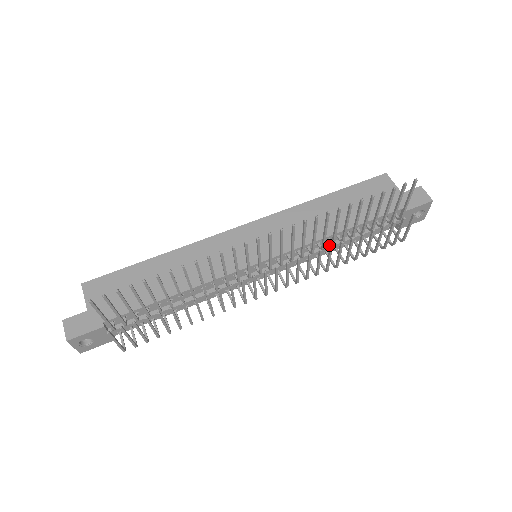
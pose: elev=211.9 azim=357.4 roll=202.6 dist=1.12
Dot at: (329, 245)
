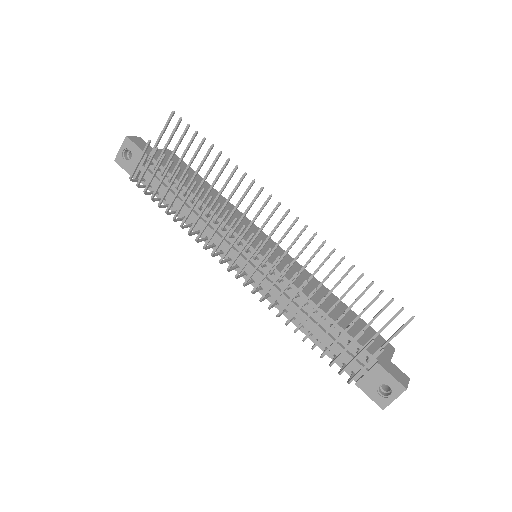
Dot at: (302, 309)
